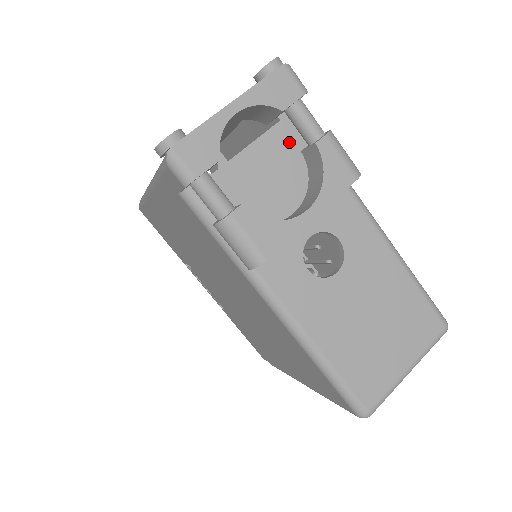
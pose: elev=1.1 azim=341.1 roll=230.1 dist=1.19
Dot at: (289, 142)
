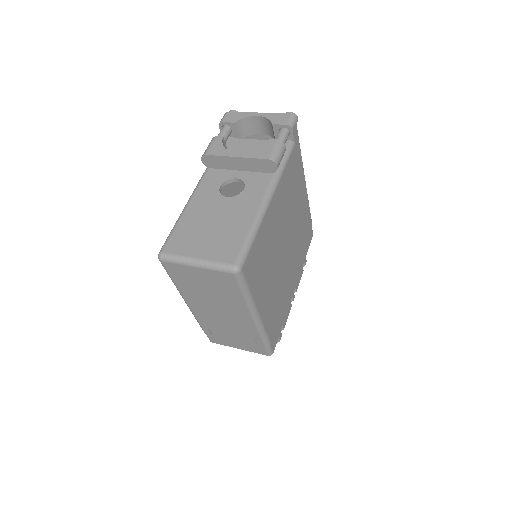
Dot at: occluded
